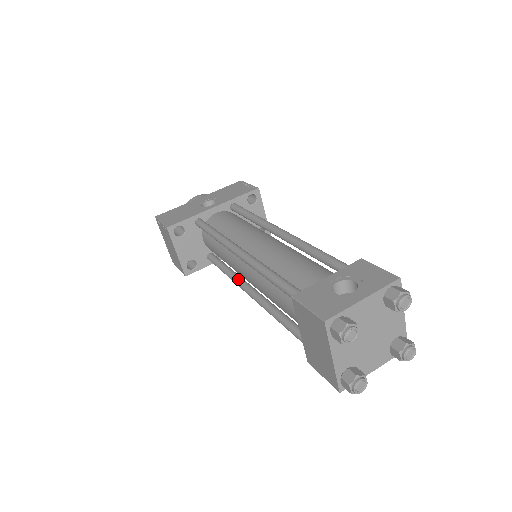
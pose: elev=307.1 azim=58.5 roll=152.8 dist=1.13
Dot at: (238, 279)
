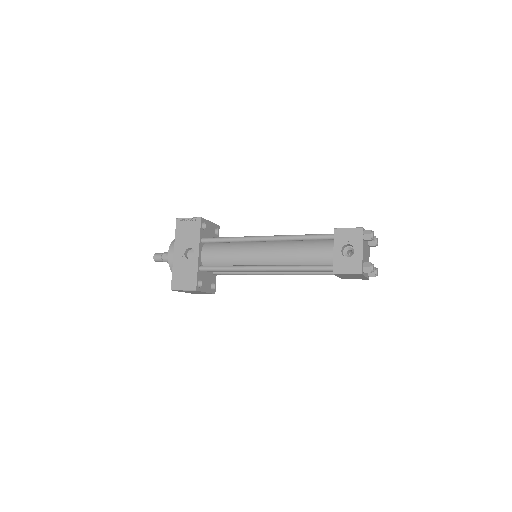
Dot at: (257, 273)
